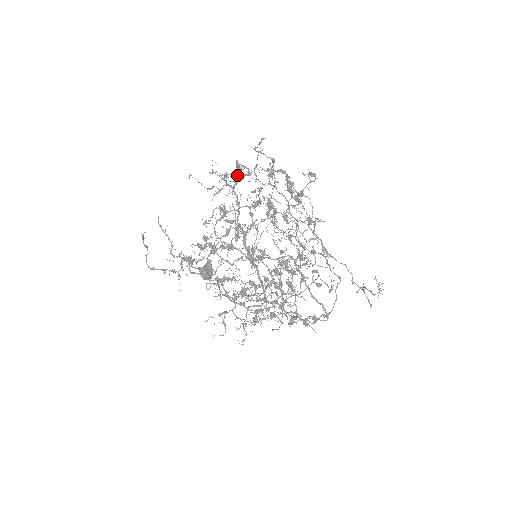
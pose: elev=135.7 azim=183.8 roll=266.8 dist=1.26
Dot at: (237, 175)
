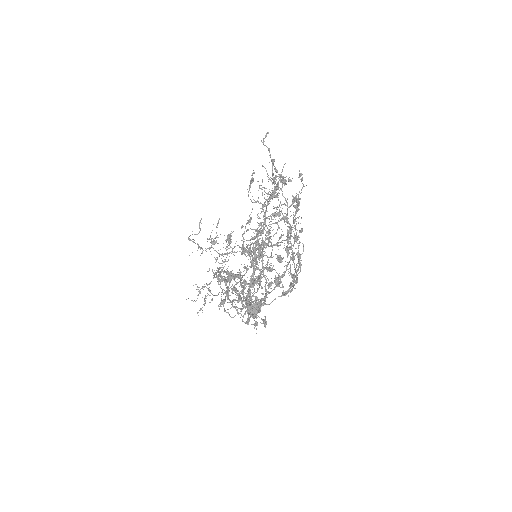
Dot at: occluded
